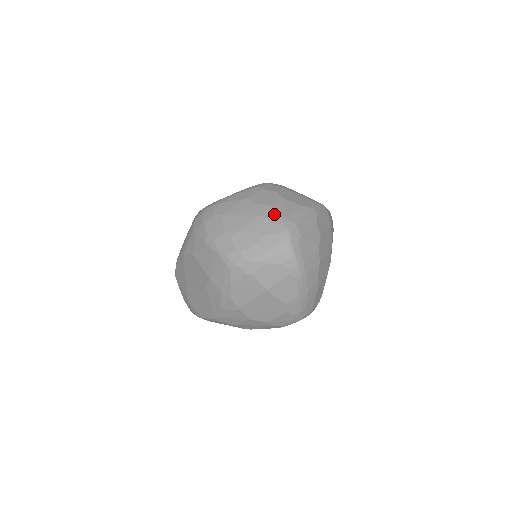
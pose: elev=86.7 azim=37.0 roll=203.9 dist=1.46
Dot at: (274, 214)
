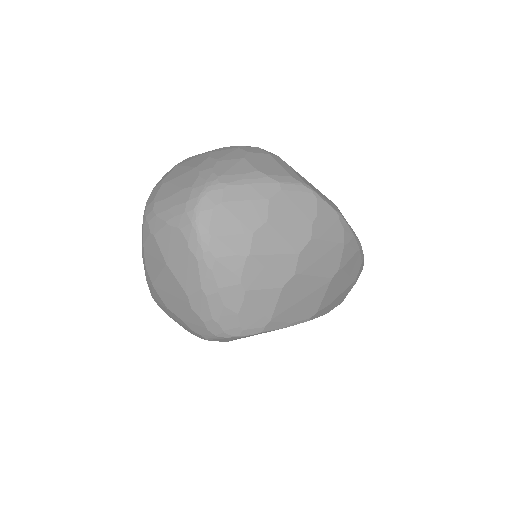
Dot at: (210, 168)
